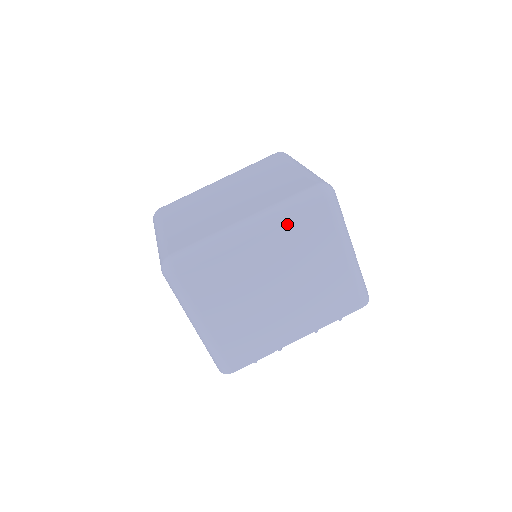
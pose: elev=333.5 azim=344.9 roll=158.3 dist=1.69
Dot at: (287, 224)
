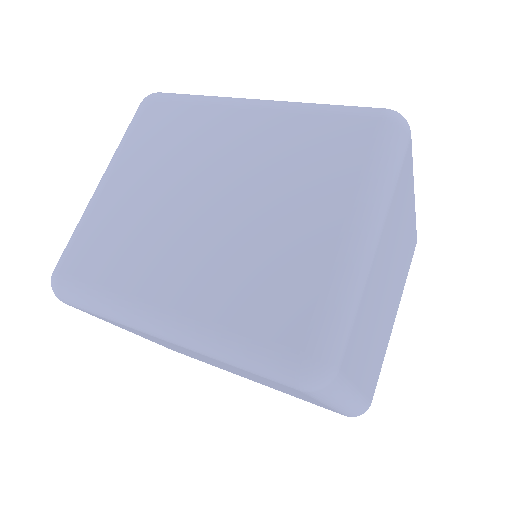
Dot at: (223, 362)
